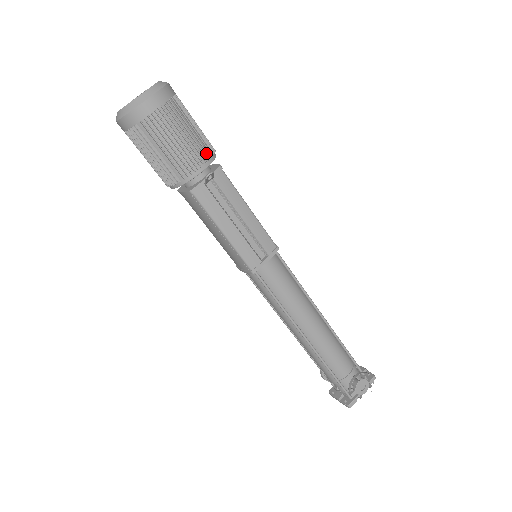
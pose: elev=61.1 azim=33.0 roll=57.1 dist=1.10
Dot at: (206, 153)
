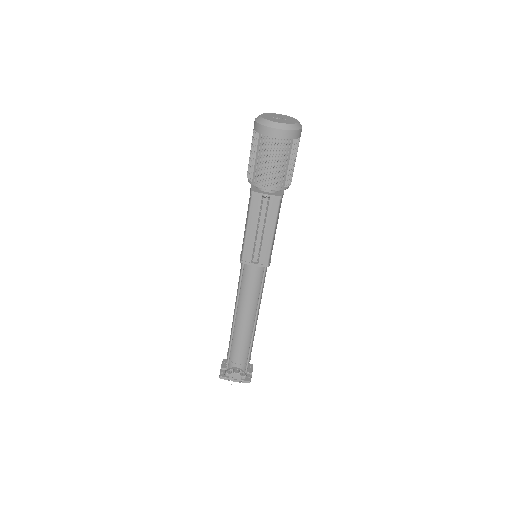
Dot at: (279, 183)
